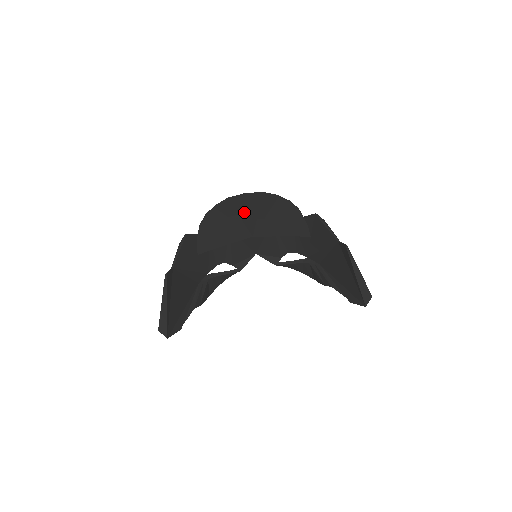
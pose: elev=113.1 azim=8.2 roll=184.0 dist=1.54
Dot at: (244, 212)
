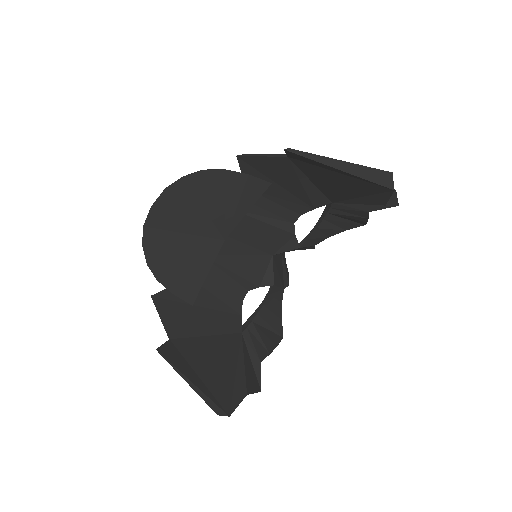
Dot at: (178, 224)
